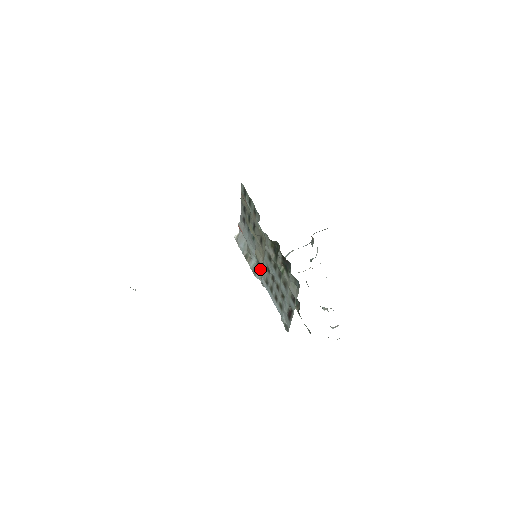
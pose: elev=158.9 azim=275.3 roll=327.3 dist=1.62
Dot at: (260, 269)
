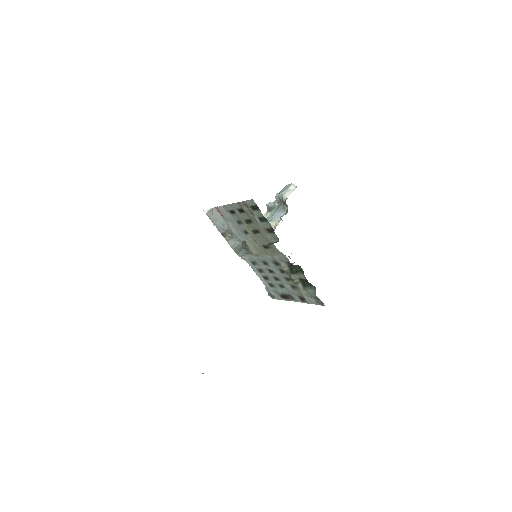
Dot at: (244, 250)
